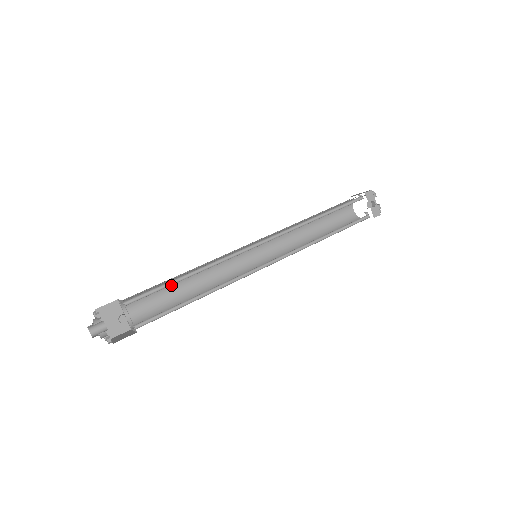
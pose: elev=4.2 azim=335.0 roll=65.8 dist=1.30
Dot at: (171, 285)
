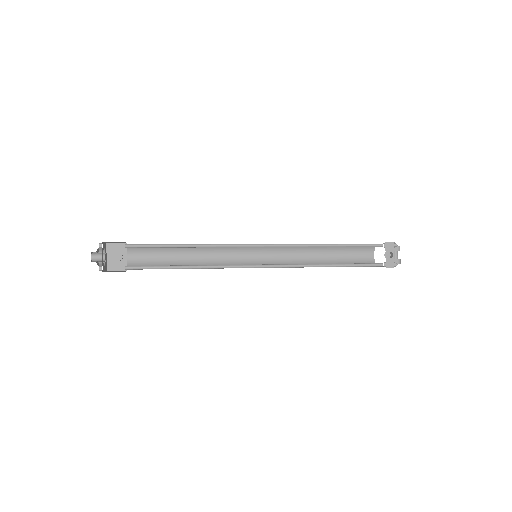
Dot at: (174, 250)
